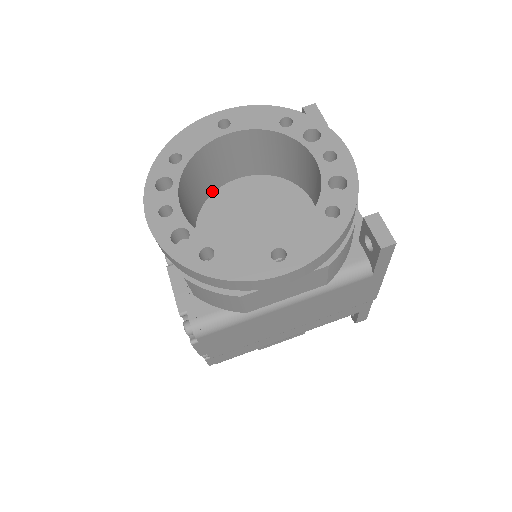
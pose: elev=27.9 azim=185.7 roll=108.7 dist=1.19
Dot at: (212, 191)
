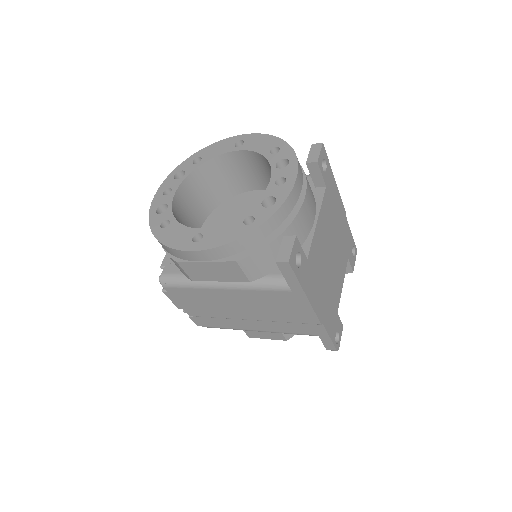
Dot at: (234, 194)
